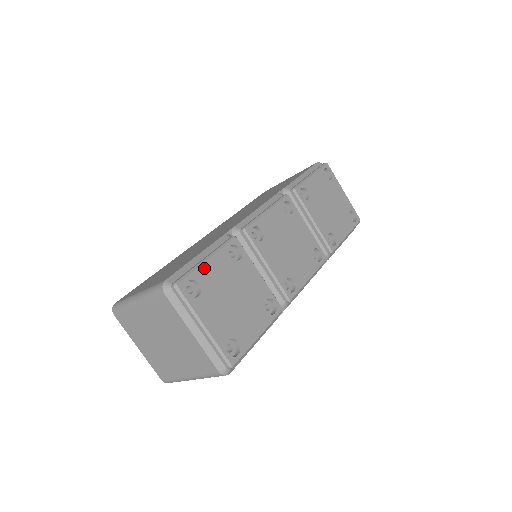
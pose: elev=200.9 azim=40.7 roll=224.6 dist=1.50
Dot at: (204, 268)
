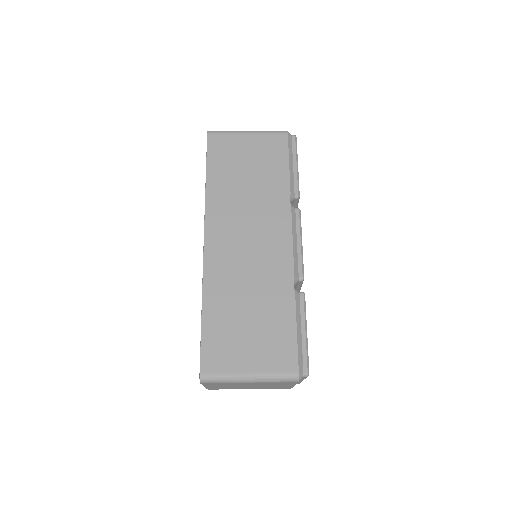
Dot at: (307, 342)
